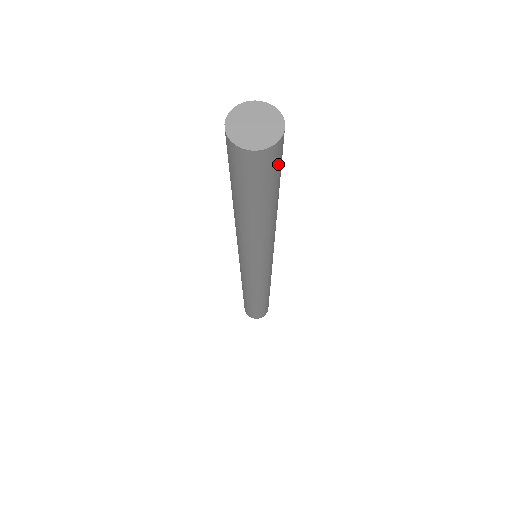
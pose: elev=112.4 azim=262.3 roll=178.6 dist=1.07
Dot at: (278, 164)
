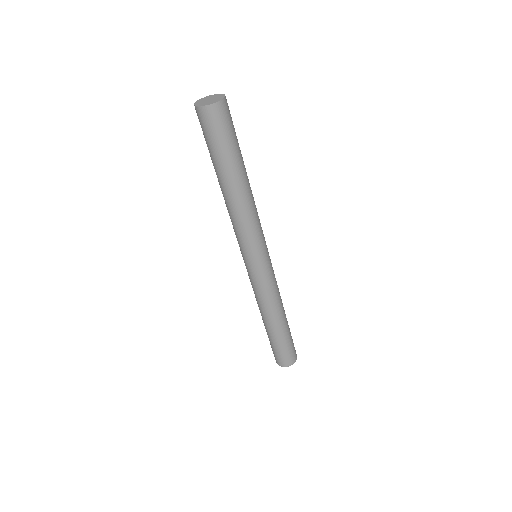
Dot at: (231, 118)
